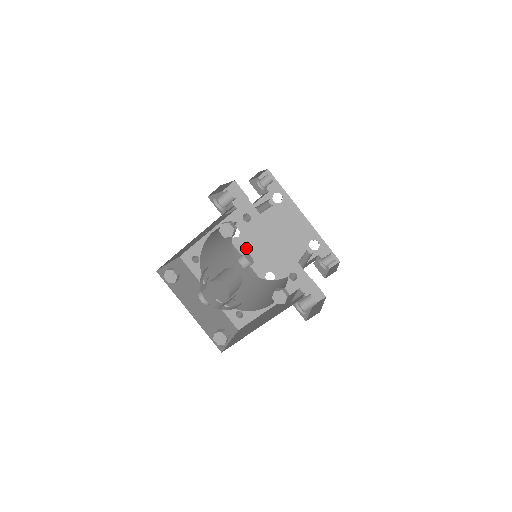
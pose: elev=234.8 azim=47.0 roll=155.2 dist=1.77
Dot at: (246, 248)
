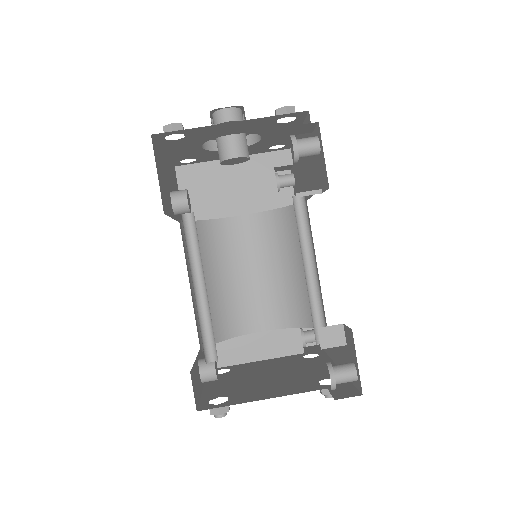
Dot at: (220, 380)
